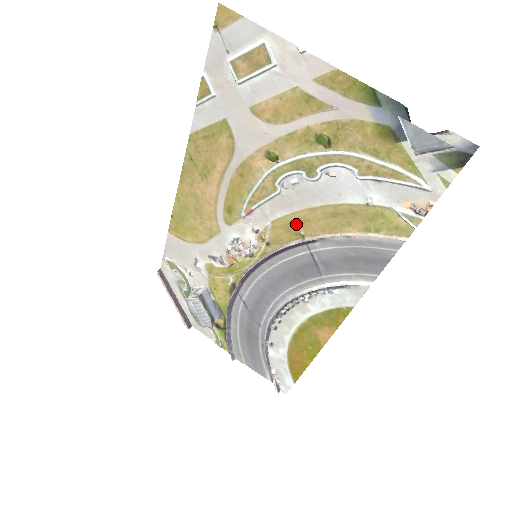
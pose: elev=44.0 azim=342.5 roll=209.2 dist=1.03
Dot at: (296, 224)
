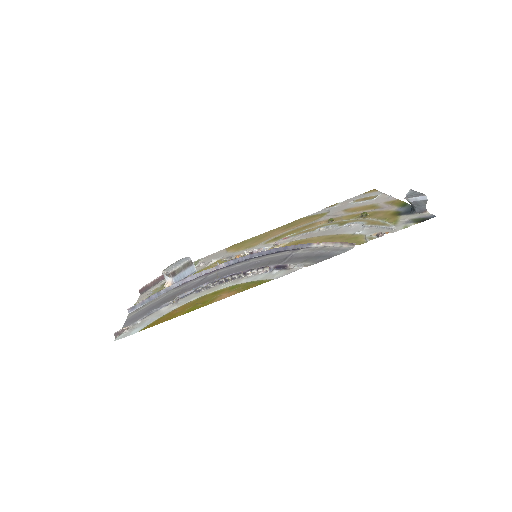
Dot at: (303, 242)
